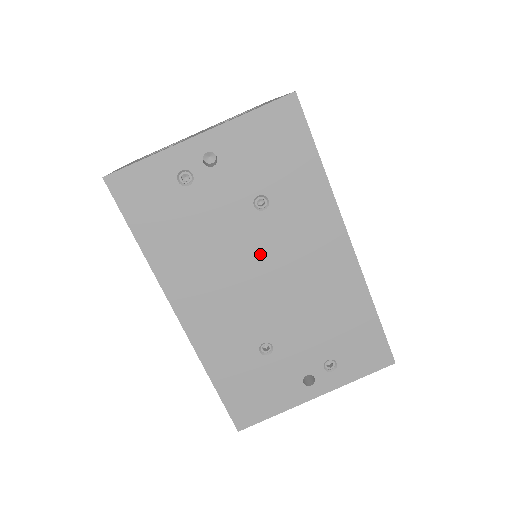
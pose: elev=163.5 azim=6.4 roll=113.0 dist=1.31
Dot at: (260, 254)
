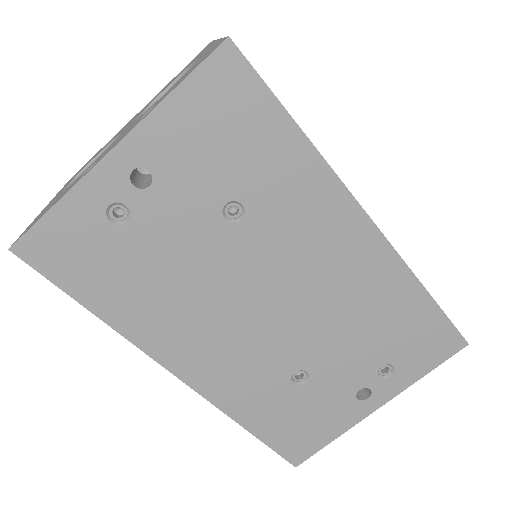
Dot at: (255, 275)
